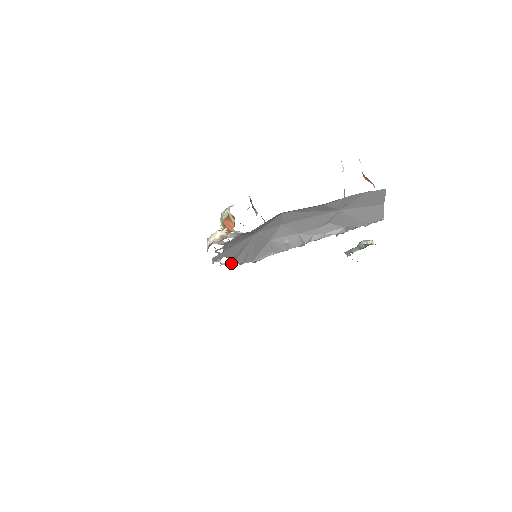
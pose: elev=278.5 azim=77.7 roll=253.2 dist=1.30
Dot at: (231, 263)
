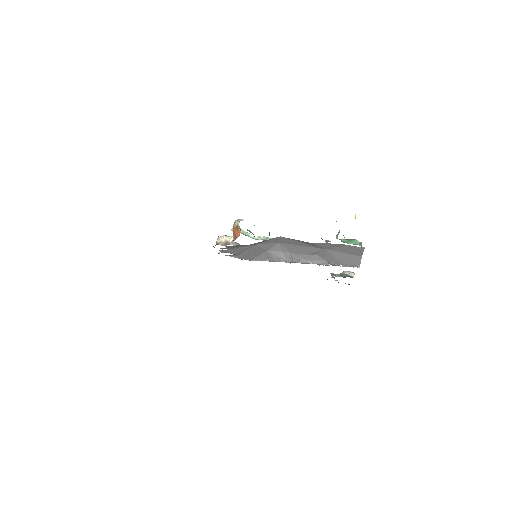
Dot at: (234, 256)
